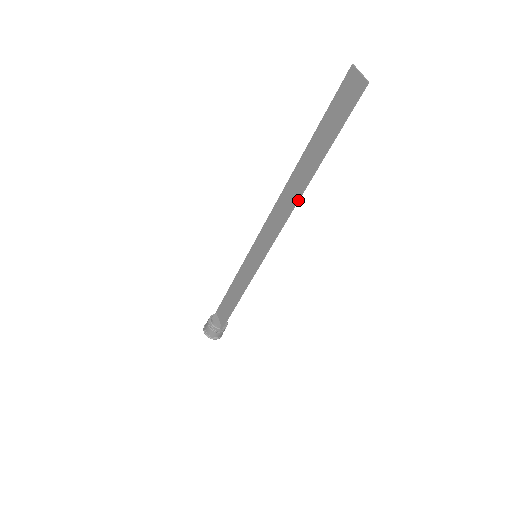
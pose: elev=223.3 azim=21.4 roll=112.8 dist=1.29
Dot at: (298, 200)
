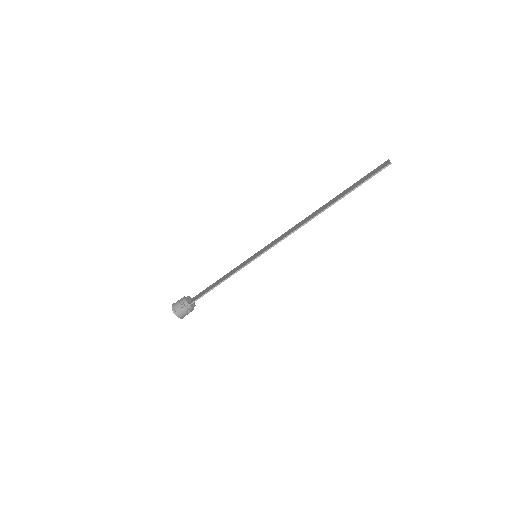
Dot at: (310, 220)
